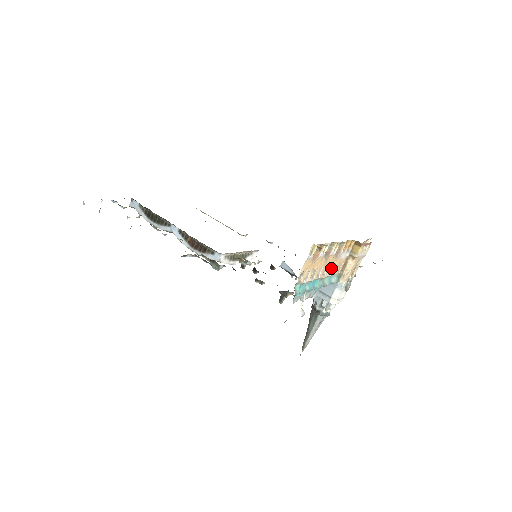
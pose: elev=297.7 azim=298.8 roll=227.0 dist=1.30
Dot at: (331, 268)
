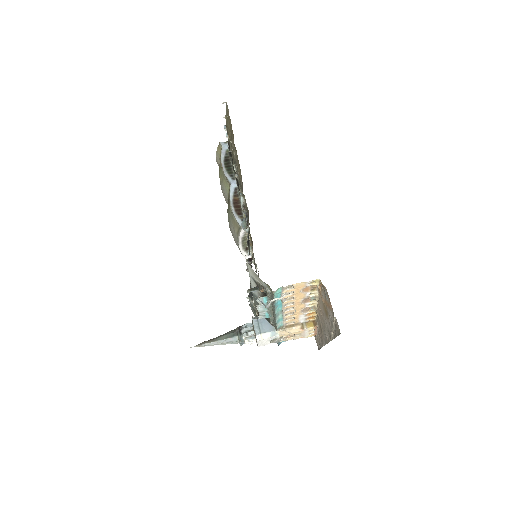
Dot at: (290, 314)
